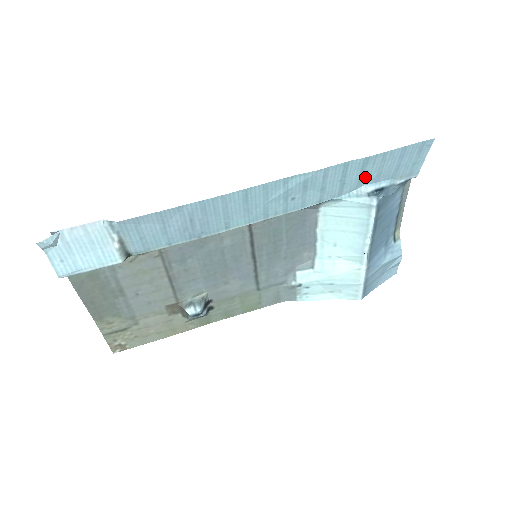
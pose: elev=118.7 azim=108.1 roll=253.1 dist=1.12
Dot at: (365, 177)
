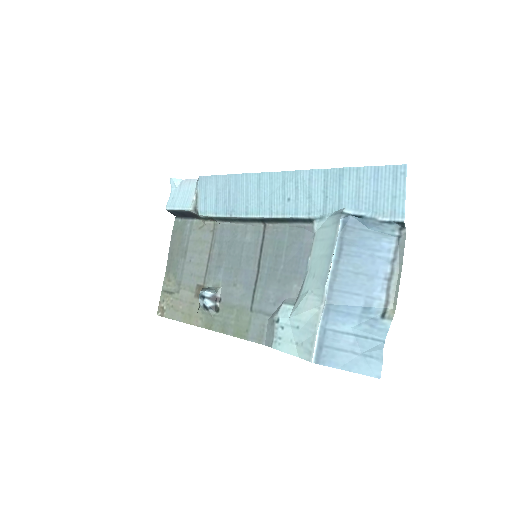
Dot at: (345, 196)
